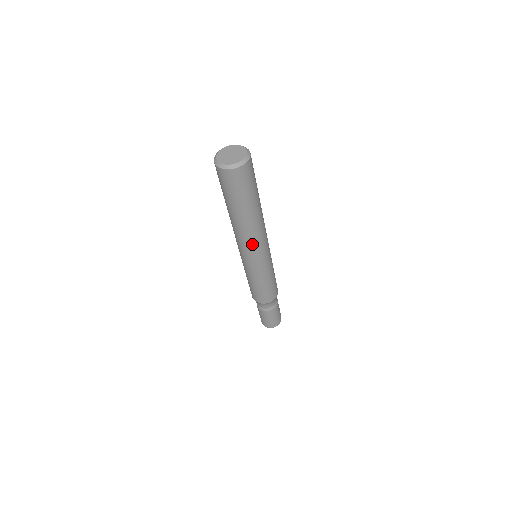
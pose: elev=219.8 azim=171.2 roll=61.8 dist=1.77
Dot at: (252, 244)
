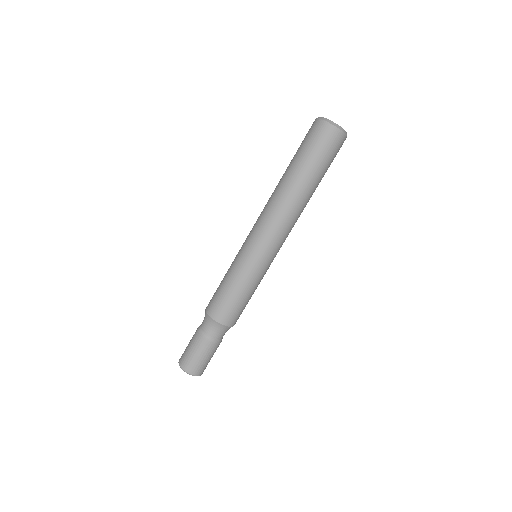
Dot at: (282, 227)
